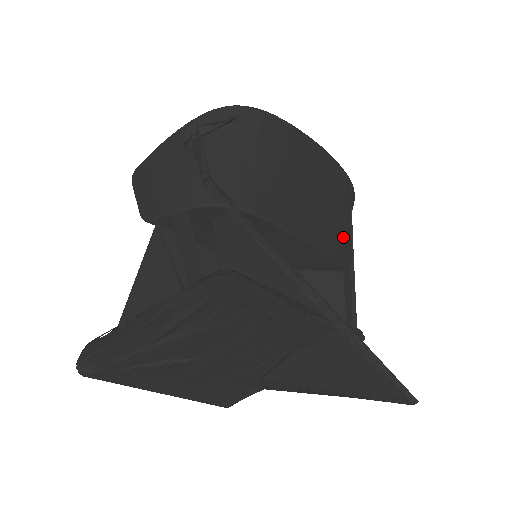
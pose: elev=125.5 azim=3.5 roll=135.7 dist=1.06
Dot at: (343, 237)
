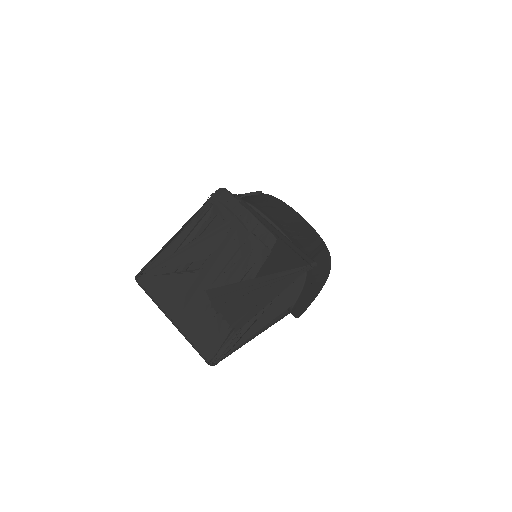
Dot at: (310, 253)
